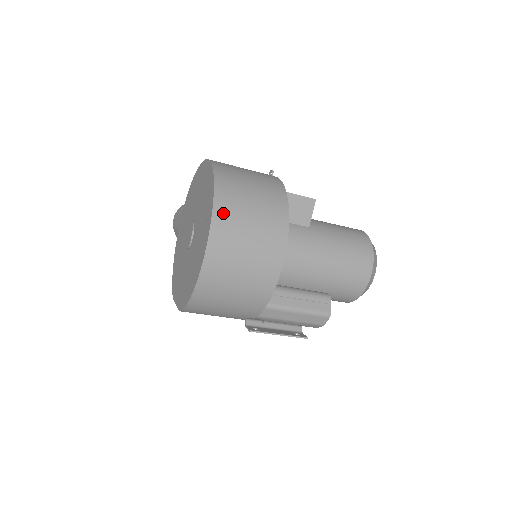
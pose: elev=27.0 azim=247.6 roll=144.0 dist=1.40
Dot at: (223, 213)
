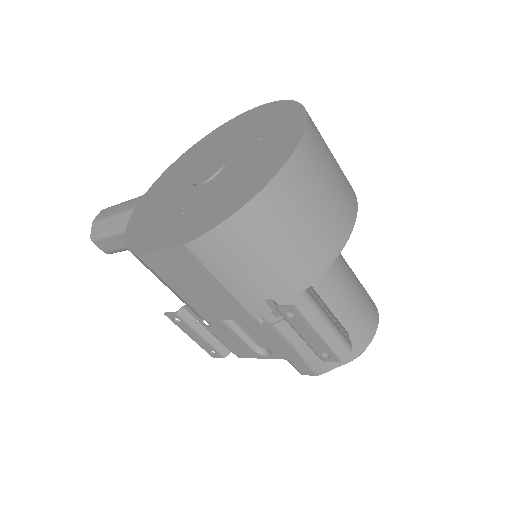
Dot at: (314, 126)
